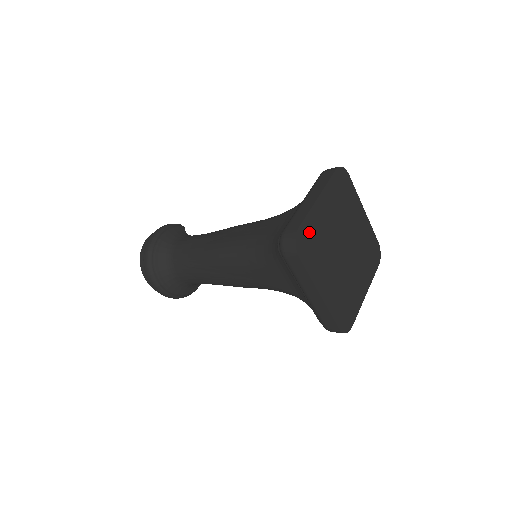
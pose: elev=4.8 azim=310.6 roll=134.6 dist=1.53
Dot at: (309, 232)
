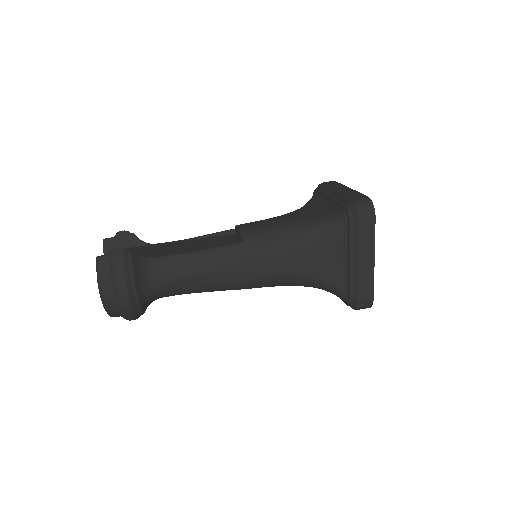
Dot at: occluded
